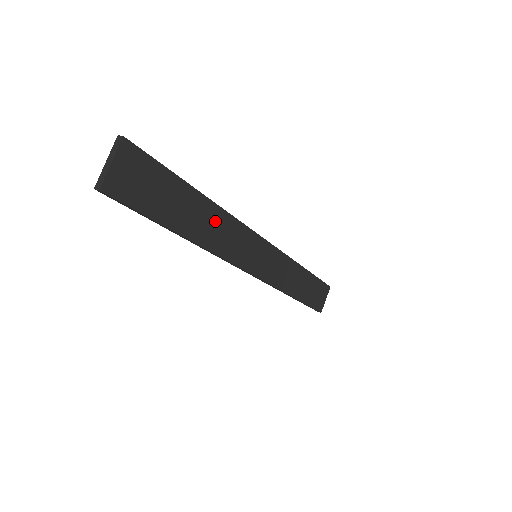
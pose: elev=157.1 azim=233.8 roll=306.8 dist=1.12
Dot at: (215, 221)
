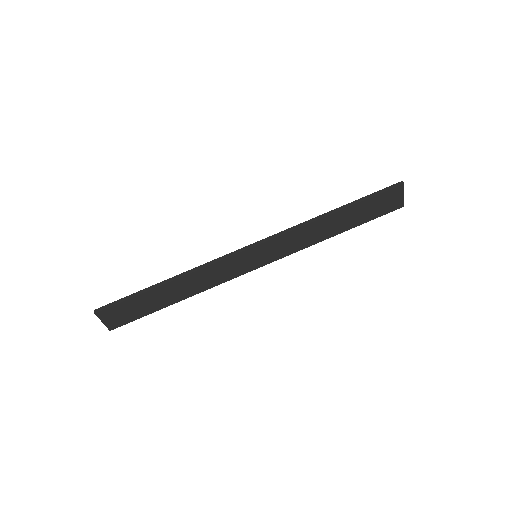
Dot at: (192, 281)
